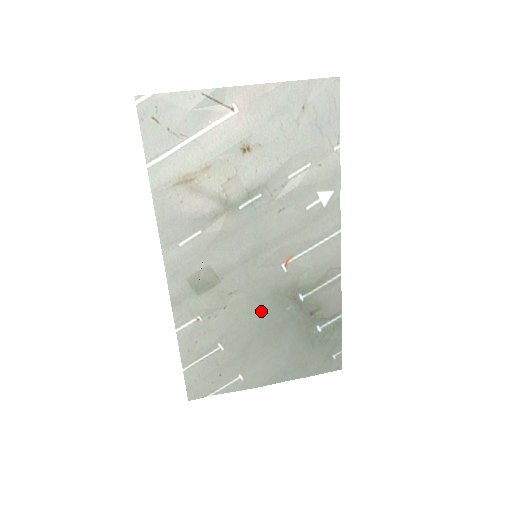
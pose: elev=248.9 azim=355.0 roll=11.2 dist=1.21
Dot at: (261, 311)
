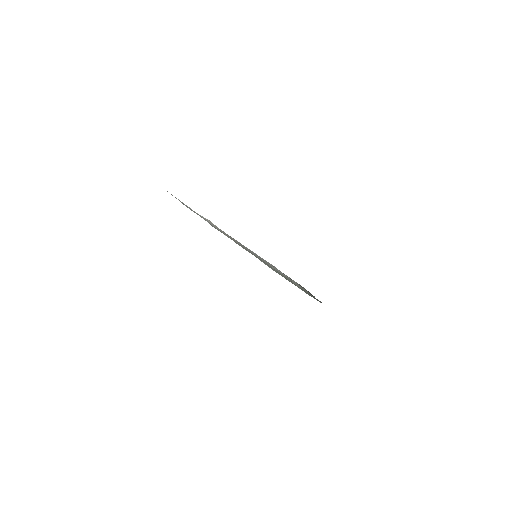
Dot at: occluded
